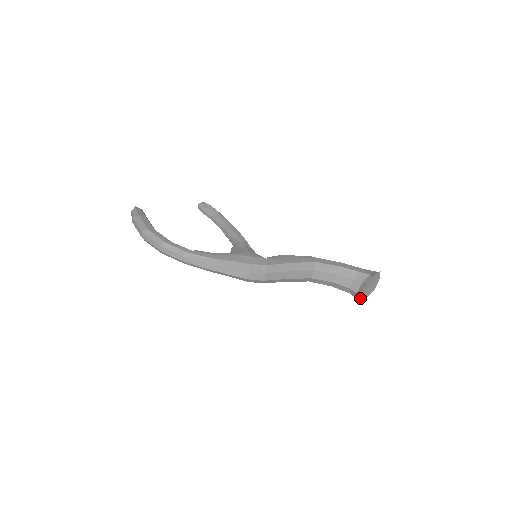
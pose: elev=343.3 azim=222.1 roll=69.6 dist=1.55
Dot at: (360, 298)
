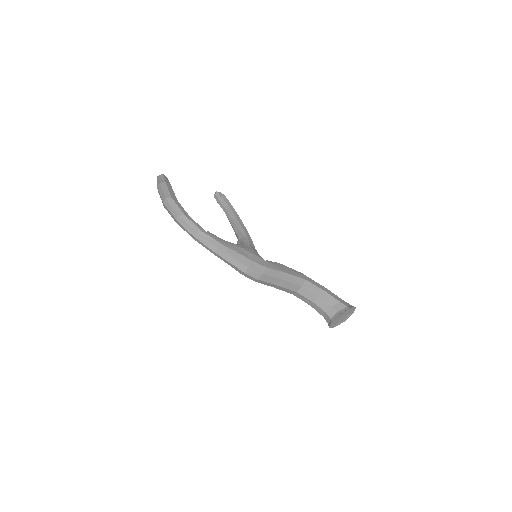
Dot at: (331, 324)
